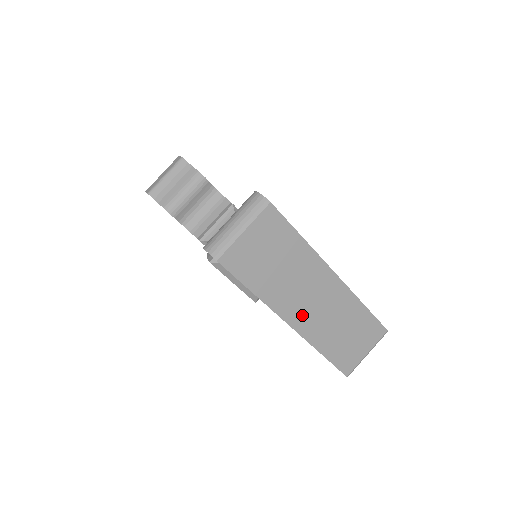
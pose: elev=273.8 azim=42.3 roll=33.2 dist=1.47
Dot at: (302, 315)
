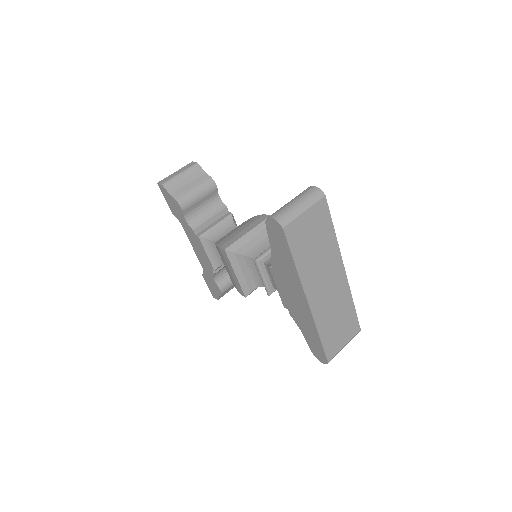
Dot at: (317, 296)
